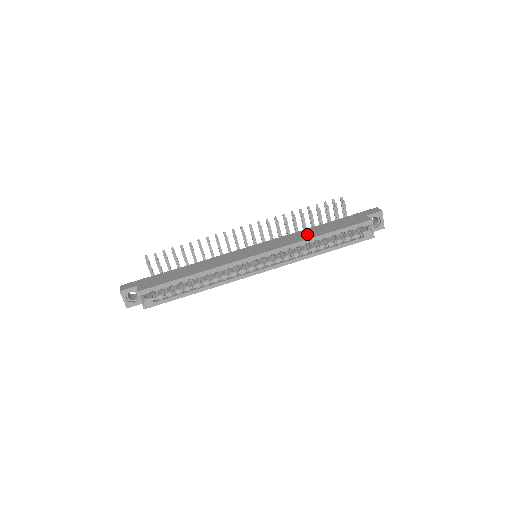
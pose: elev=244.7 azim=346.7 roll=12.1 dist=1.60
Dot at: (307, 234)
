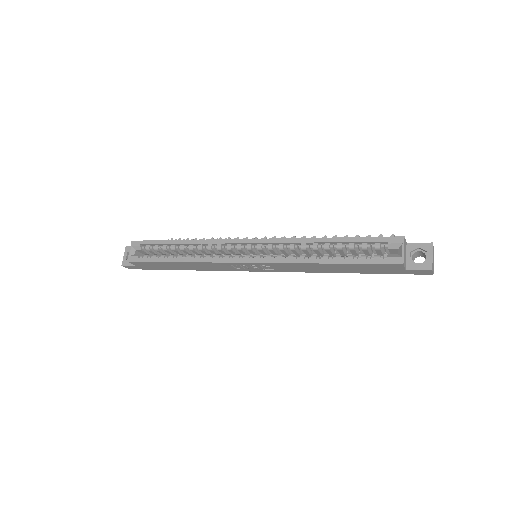
Dot at: occluded
